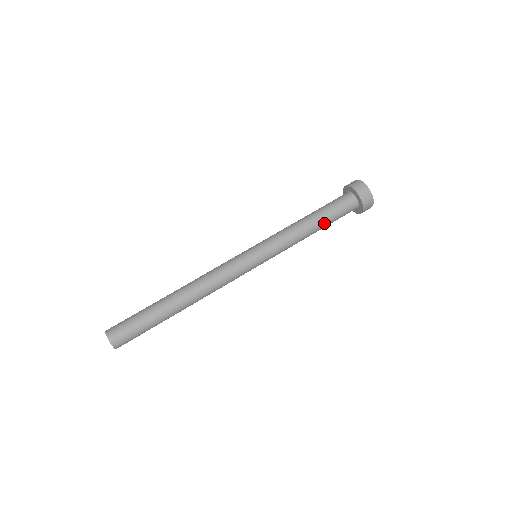
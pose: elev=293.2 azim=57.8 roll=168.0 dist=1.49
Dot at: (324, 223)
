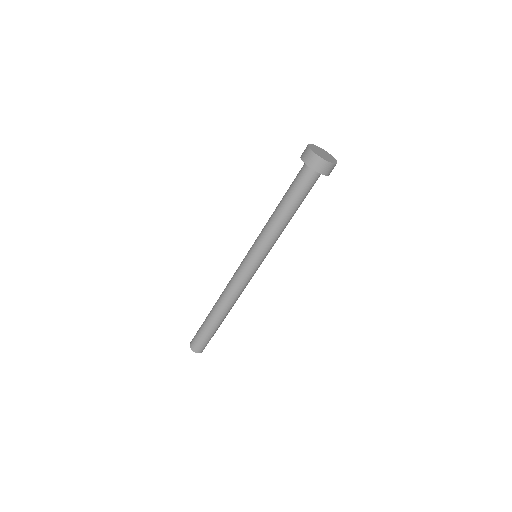
Dot at: occluded
